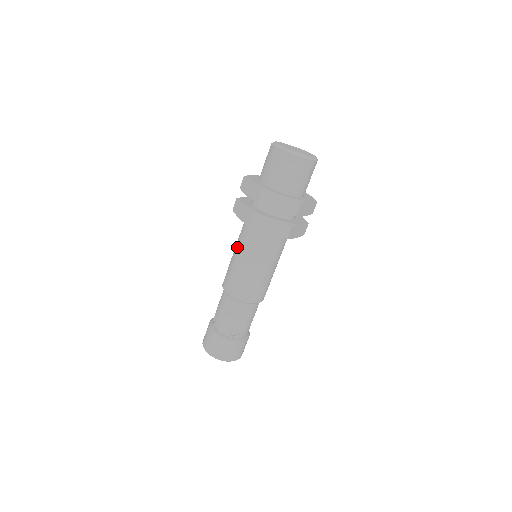
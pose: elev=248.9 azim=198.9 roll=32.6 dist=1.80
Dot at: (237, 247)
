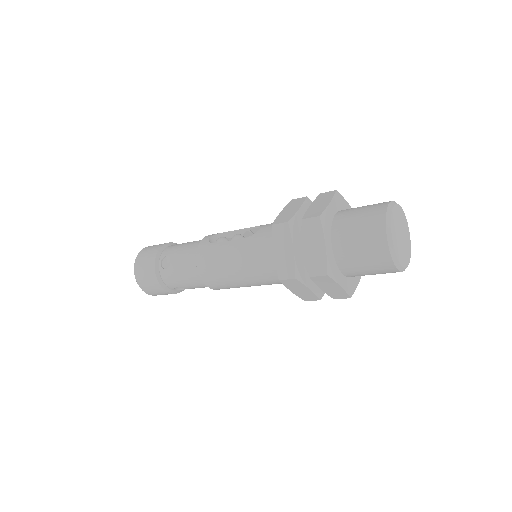
Dot at: (245, 253)
